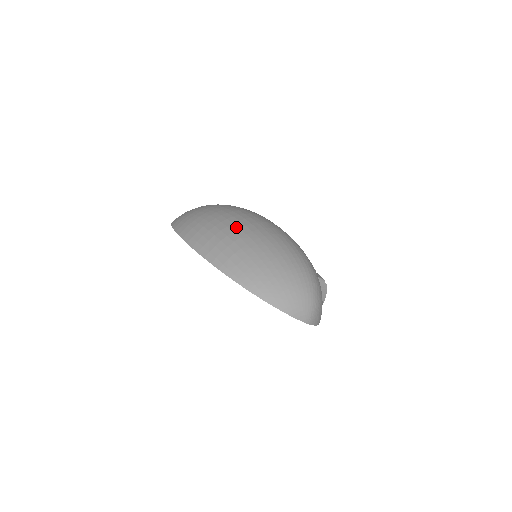
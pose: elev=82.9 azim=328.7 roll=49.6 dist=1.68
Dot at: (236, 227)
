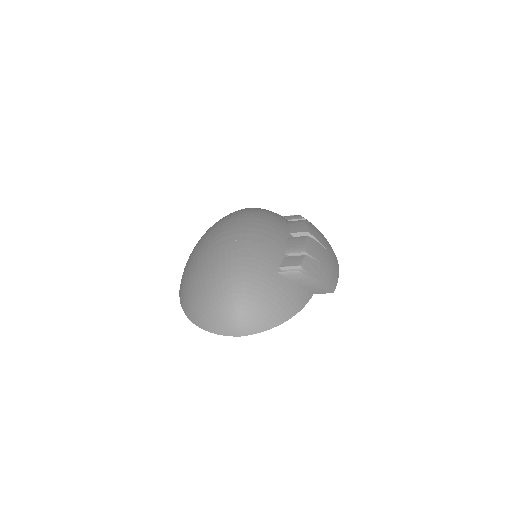
Dot at: (197, 251)
